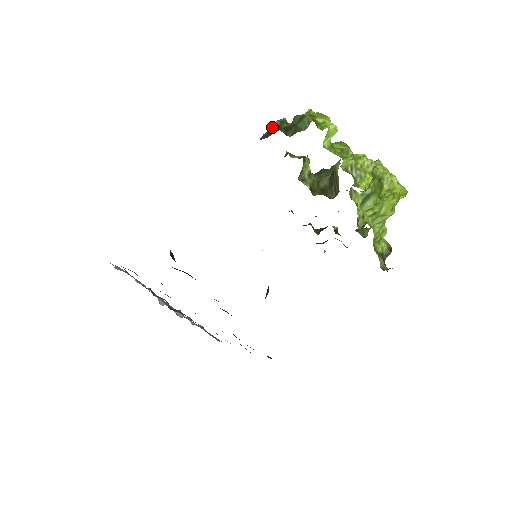
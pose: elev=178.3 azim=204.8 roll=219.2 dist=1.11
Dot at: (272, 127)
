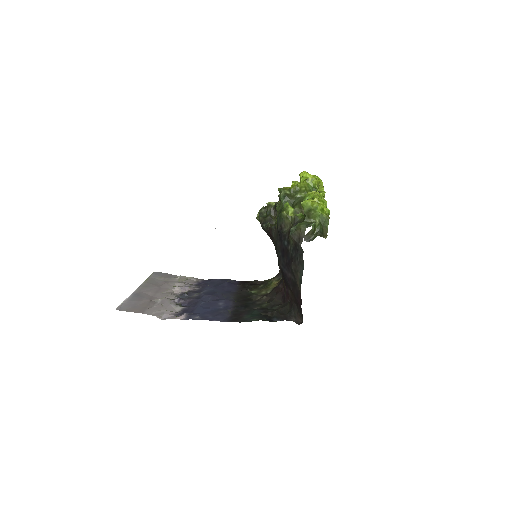
Dot at: (310, 232)
